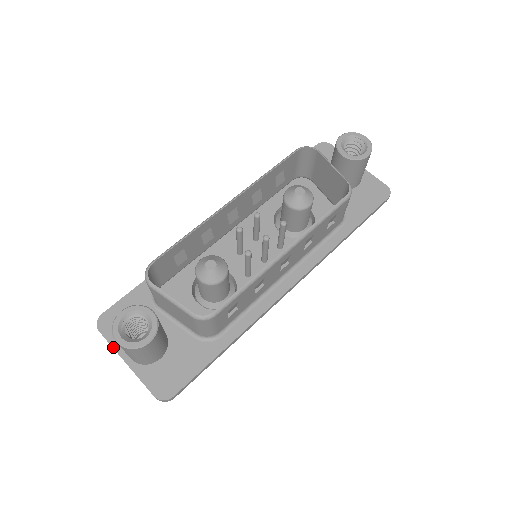
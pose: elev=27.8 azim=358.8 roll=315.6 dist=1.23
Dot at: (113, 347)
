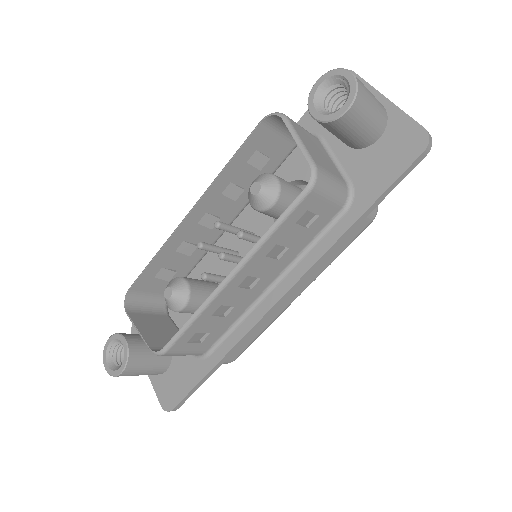
Dot at: occluded
